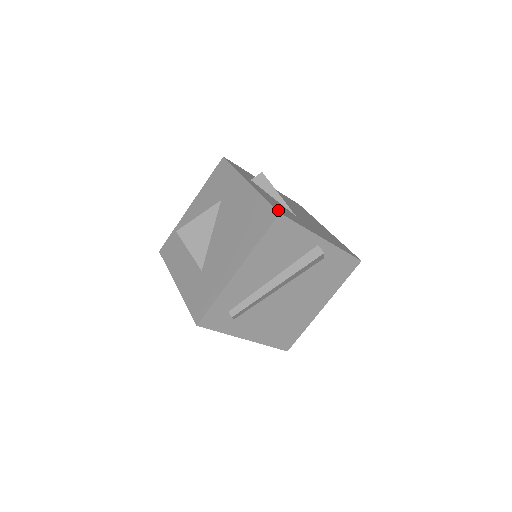
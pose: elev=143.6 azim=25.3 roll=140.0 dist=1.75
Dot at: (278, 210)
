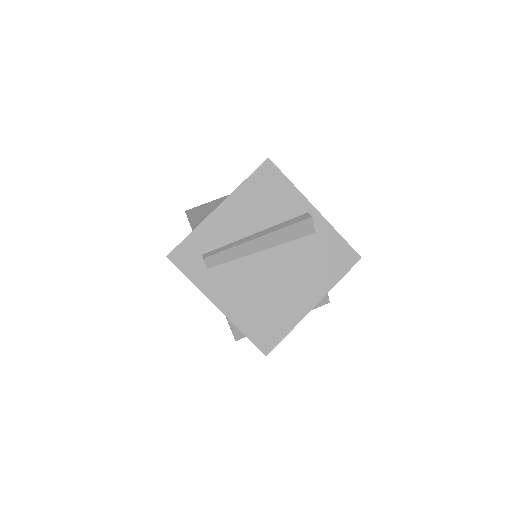
Dot at: occluded
